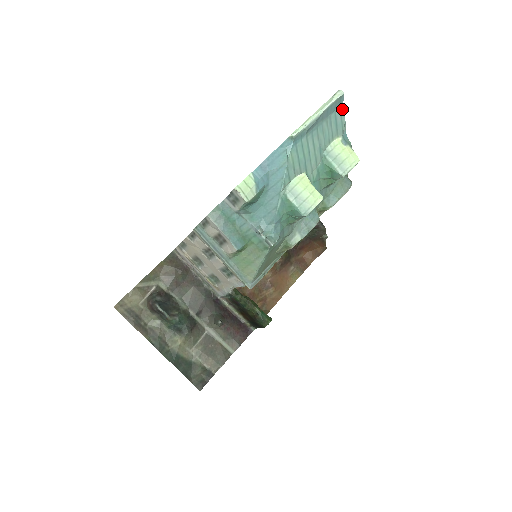
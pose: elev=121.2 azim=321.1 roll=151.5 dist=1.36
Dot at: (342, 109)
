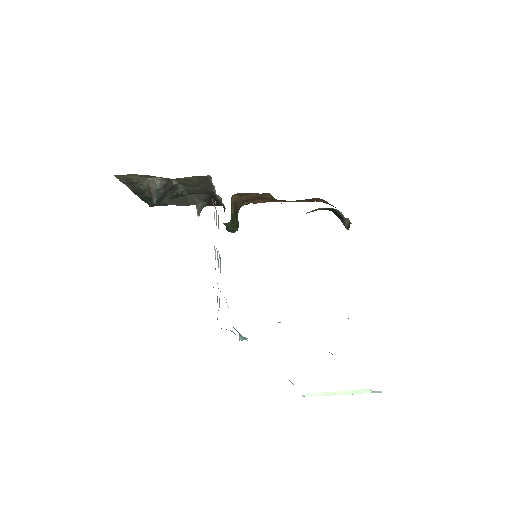
Dot at: occluded
